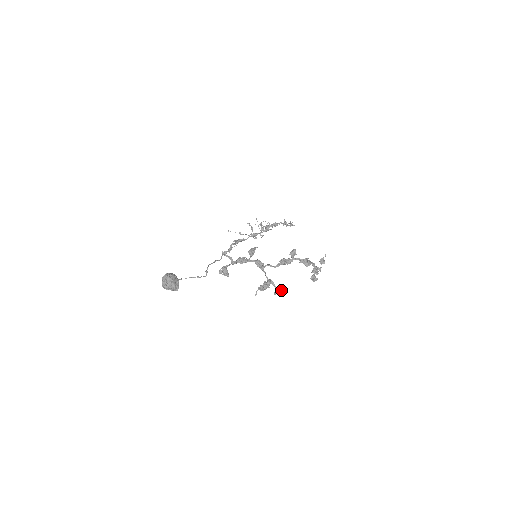
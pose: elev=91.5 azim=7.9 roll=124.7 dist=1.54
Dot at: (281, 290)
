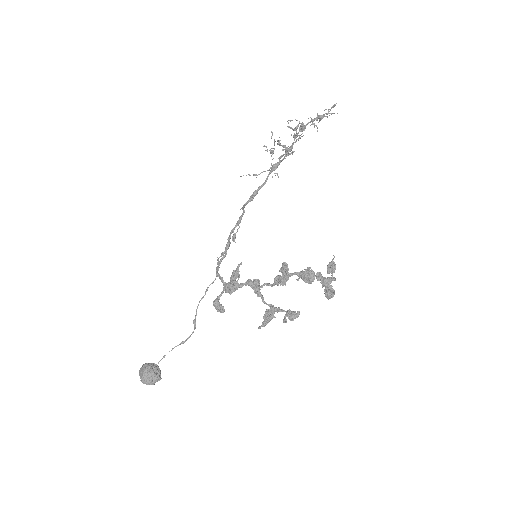
Dot at: (289, 319)
